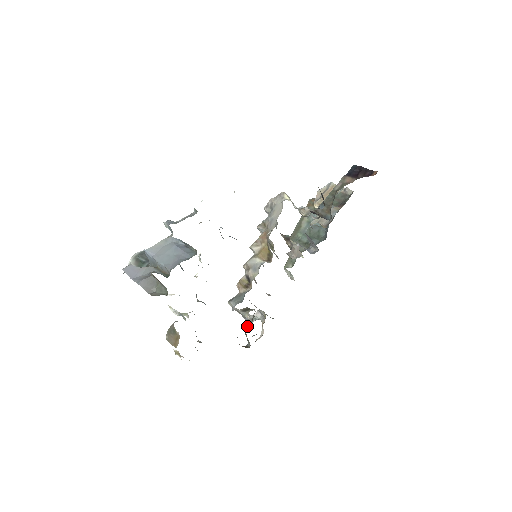
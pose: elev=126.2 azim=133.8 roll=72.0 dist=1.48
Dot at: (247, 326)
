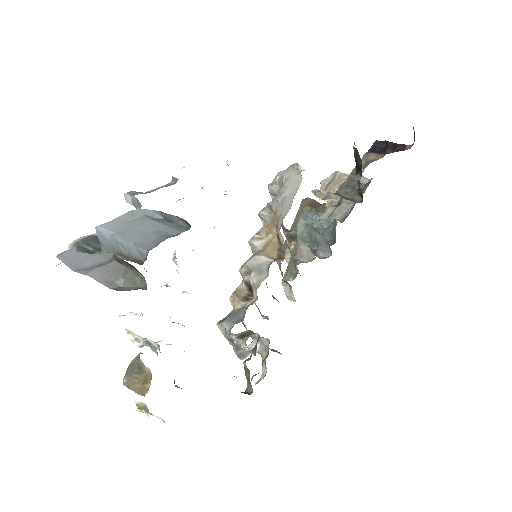
Dot at: (249, 359)
